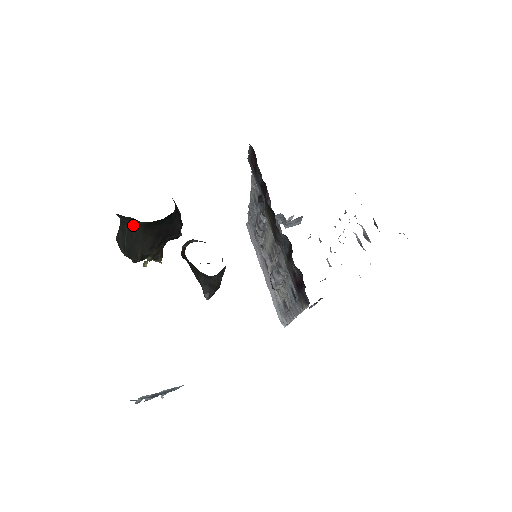
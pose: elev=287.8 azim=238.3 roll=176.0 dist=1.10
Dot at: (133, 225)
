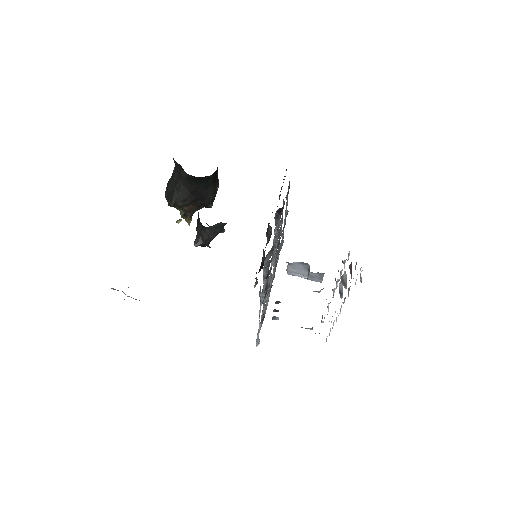
Dot at: (180, 174)
